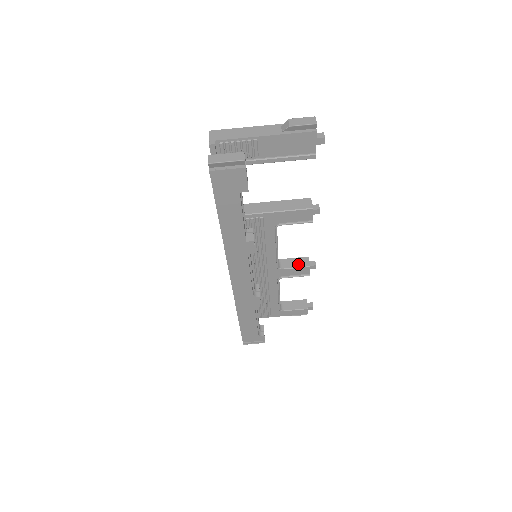
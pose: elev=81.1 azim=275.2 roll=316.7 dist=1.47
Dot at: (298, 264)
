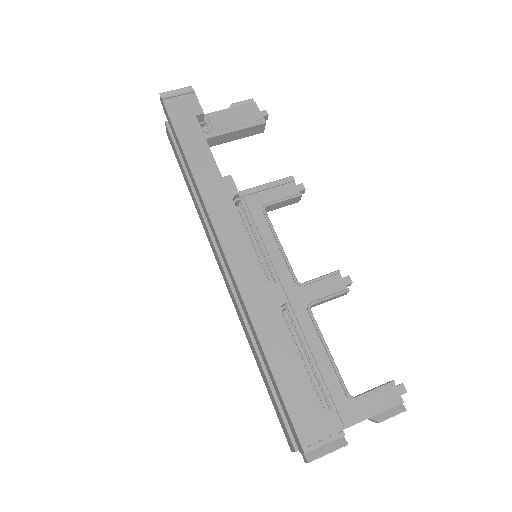
Dot at: (323, 277)
